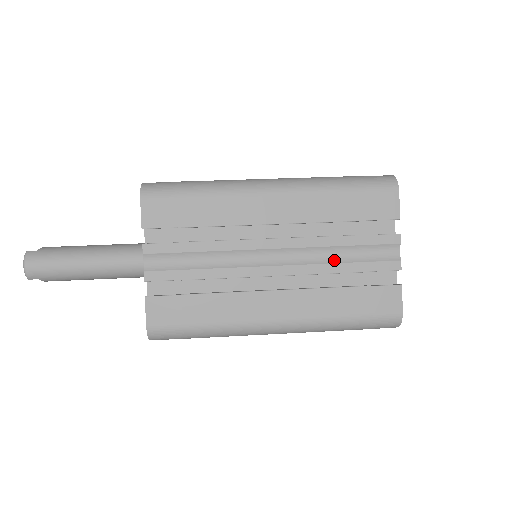
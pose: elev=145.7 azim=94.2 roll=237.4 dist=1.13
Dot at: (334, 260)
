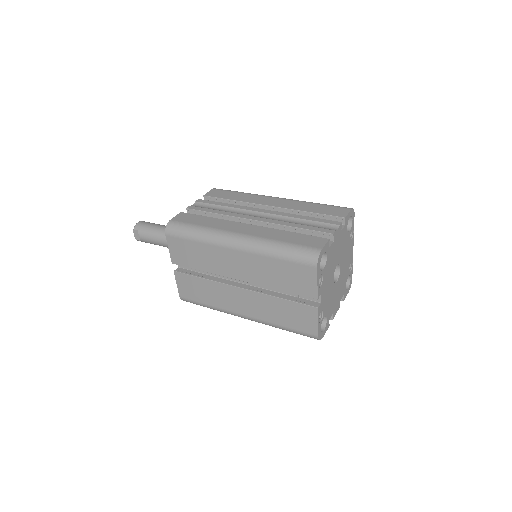
Dot at: (293, 223)
